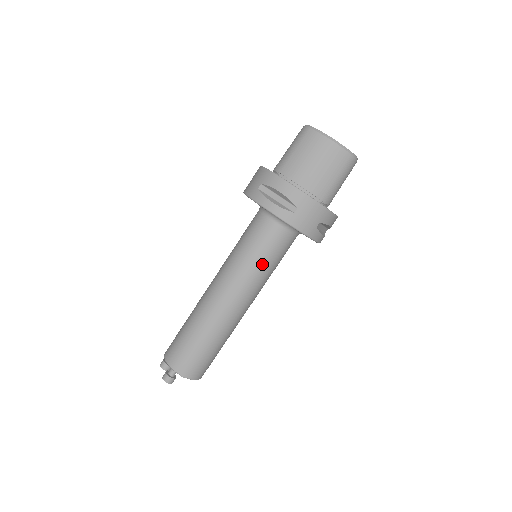
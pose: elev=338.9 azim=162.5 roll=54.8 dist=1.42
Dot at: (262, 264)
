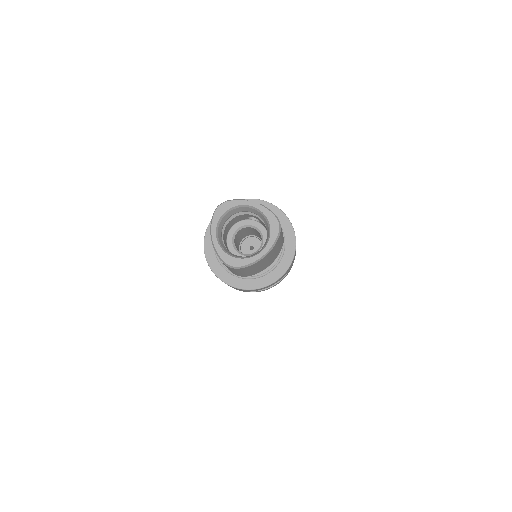
Dot at: occluded
